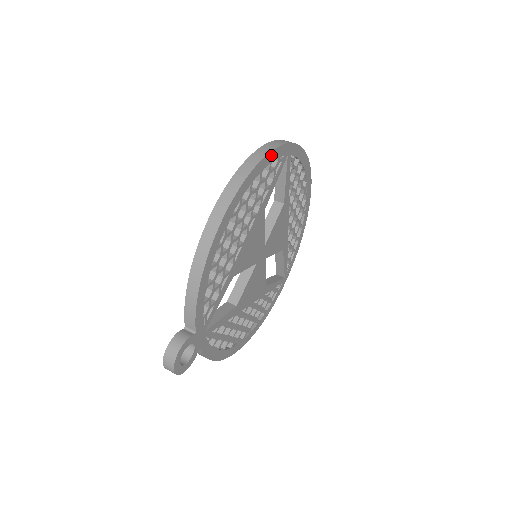
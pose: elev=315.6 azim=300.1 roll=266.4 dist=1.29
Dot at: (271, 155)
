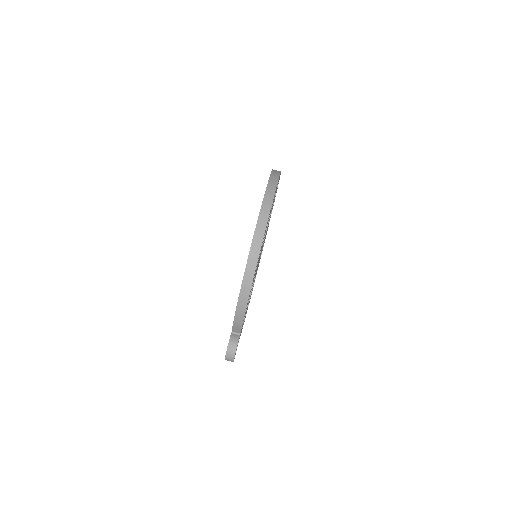
Dot at: (271, 205)
